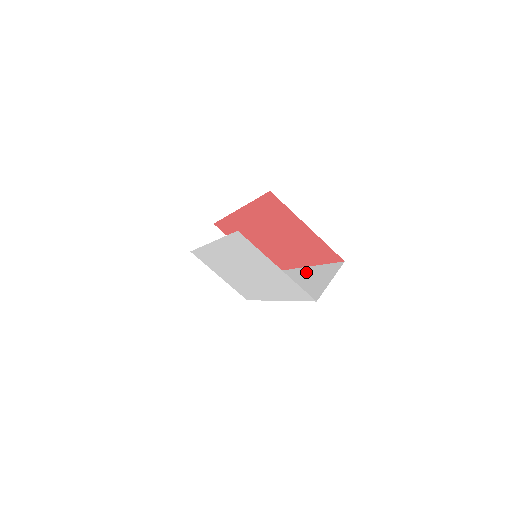
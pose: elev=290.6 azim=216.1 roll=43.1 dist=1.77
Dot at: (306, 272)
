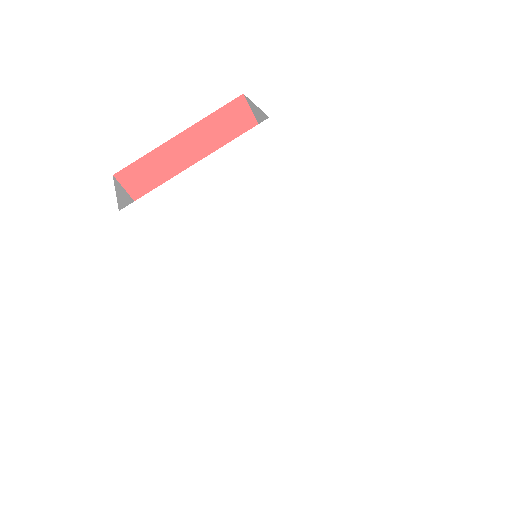
Dot at: occluded
